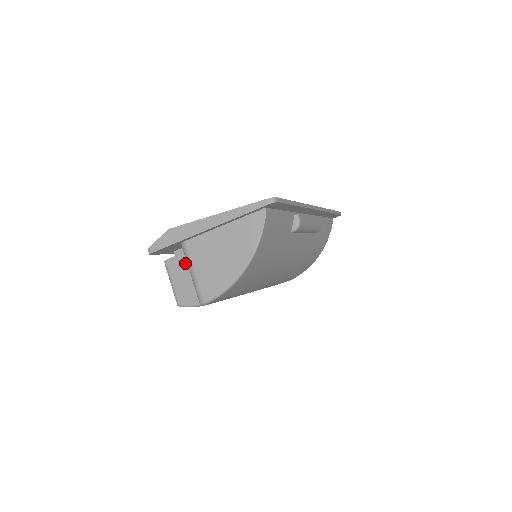
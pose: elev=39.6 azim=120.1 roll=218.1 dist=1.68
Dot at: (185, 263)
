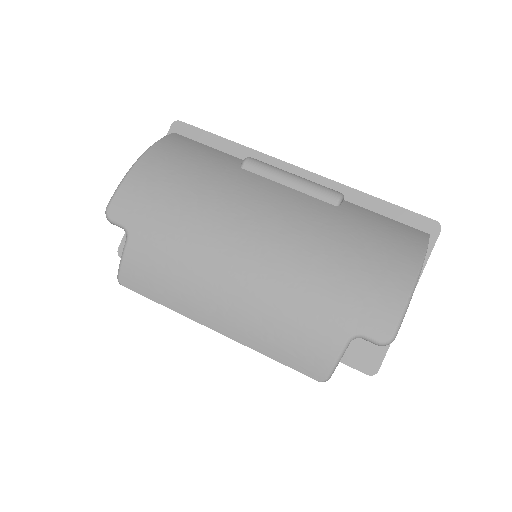
Dot at: occluded
